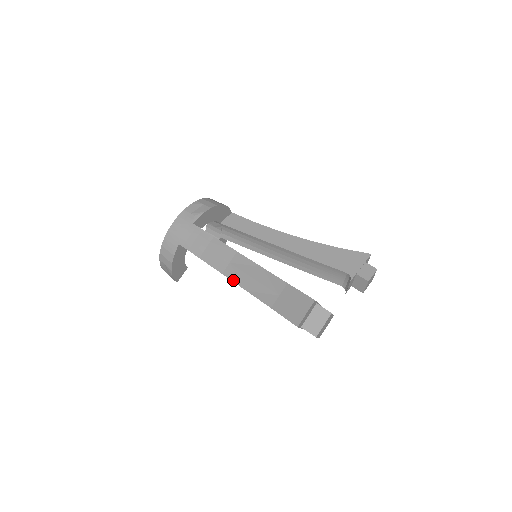
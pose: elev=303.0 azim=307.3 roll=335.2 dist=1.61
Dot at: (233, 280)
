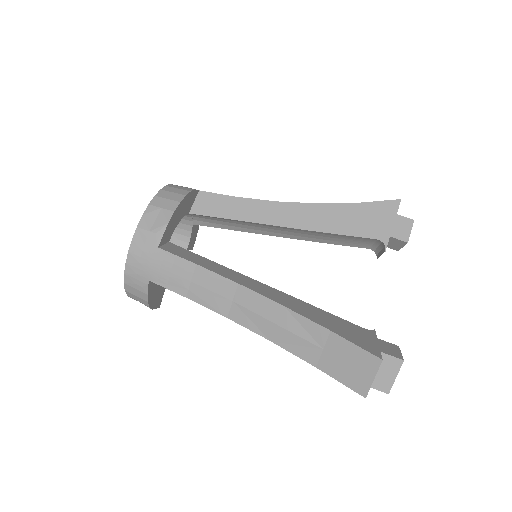
Dot at: (246, 327)
